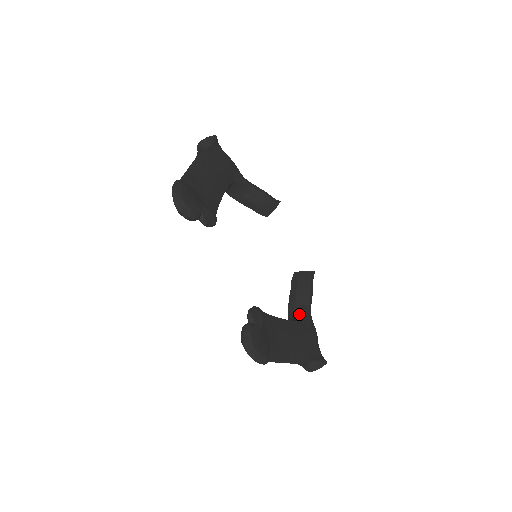
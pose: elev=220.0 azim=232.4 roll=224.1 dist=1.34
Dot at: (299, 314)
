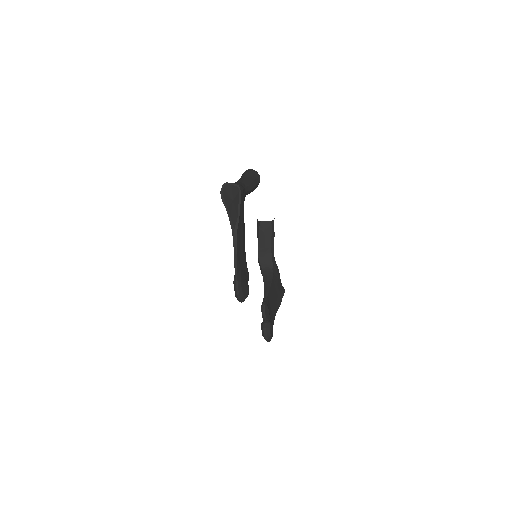
Dot at: (269, 262)
